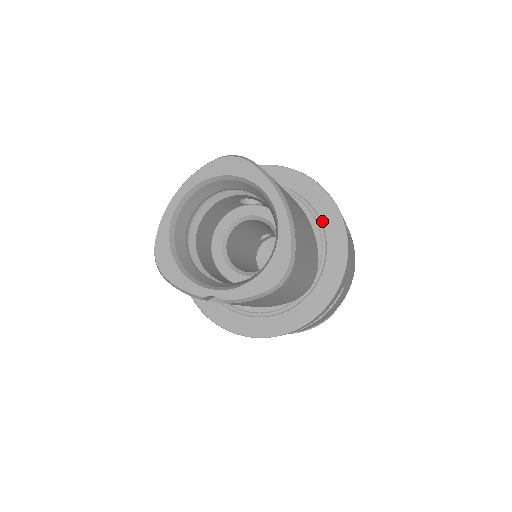
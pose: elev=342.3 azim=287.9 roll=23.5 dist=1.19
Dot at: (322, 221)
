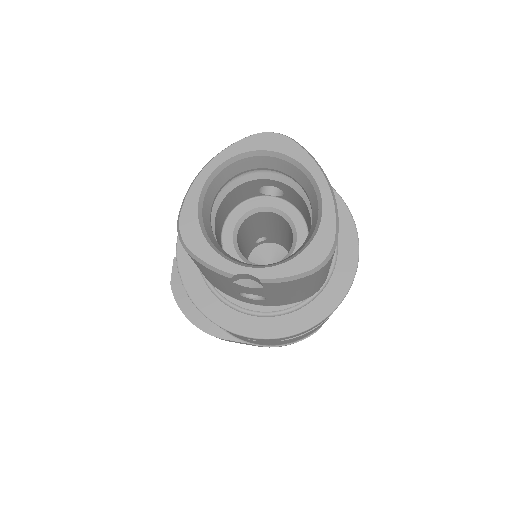
Dot at: occluded
